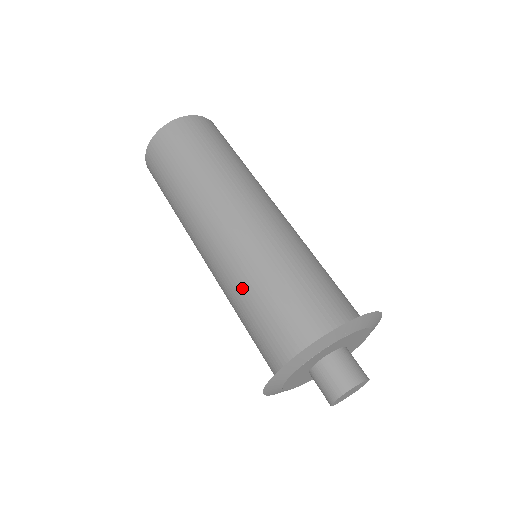
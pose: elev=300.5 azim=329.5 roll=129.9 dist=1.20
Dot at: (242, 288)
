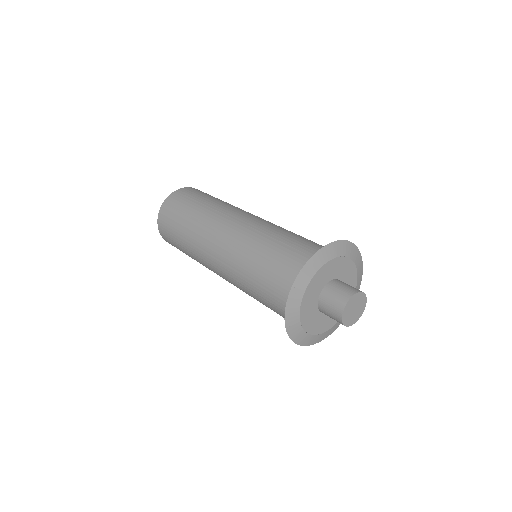
Dot at: (247, 272)
